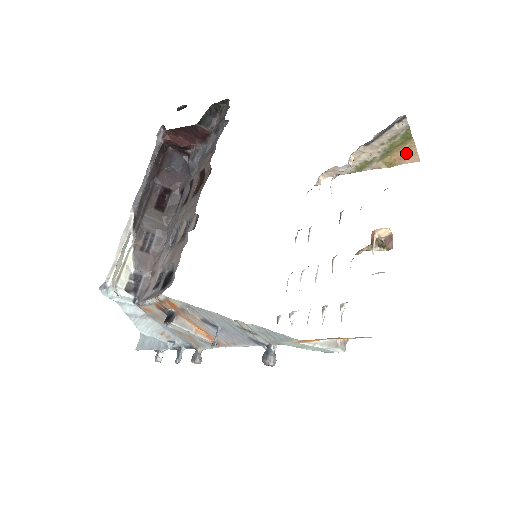
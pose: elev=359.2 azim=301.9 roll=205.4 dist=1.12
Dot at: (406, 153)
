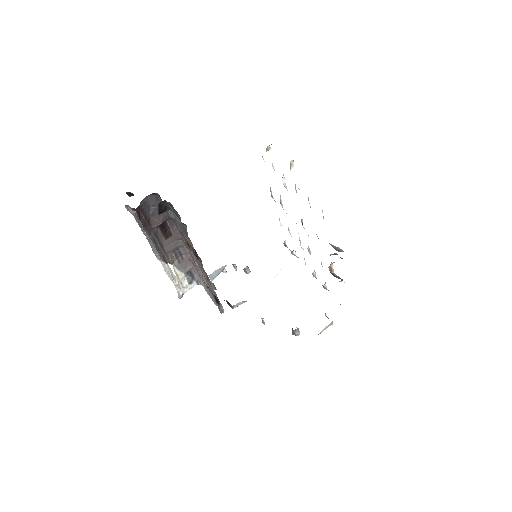
Dot at: occluded
